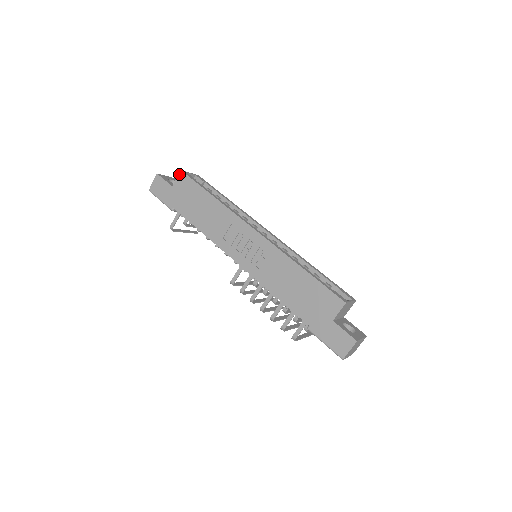
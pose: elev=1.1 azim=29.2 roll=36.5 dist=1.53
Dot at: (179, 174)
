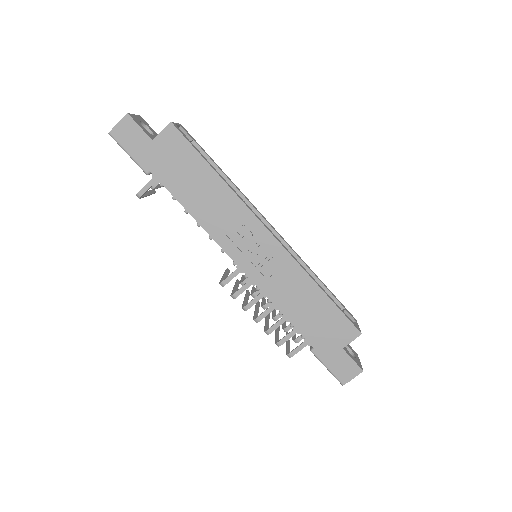
Dot at: (167, 127)
